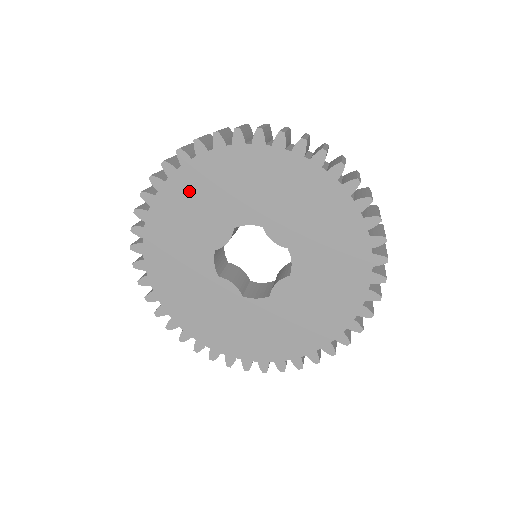
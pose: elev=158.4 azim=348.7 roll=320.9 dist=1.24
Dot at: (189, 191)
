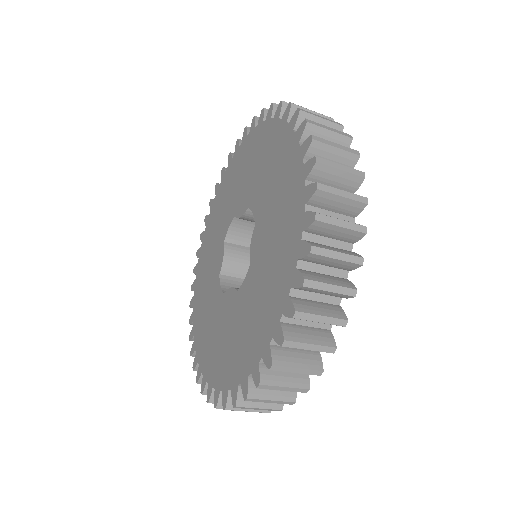
Dot at: (206, 252)
